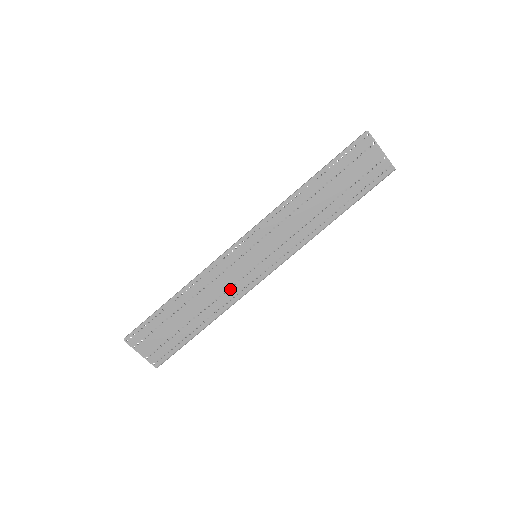
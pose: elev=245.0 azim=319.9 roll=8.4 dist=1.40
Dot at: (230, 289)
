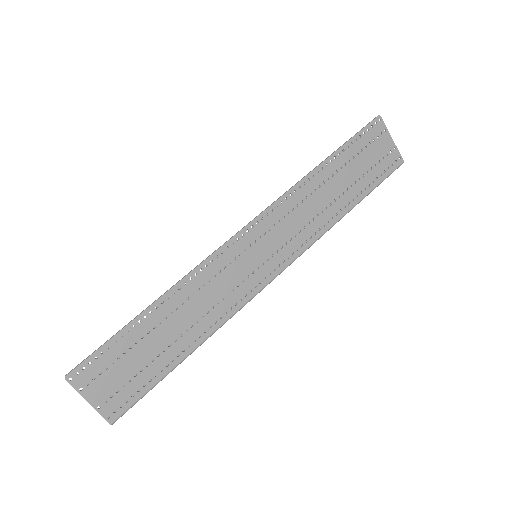
Dot at: (226, 297)
